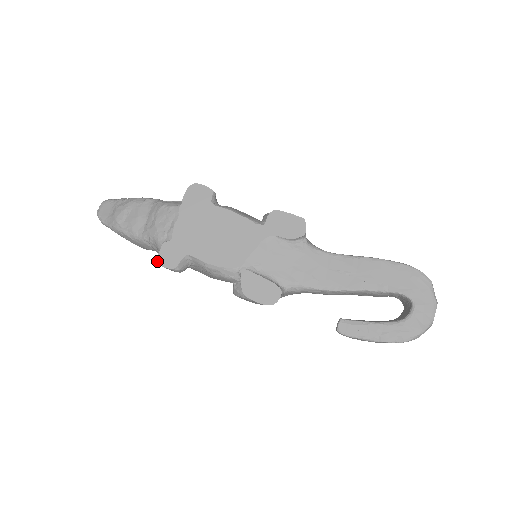
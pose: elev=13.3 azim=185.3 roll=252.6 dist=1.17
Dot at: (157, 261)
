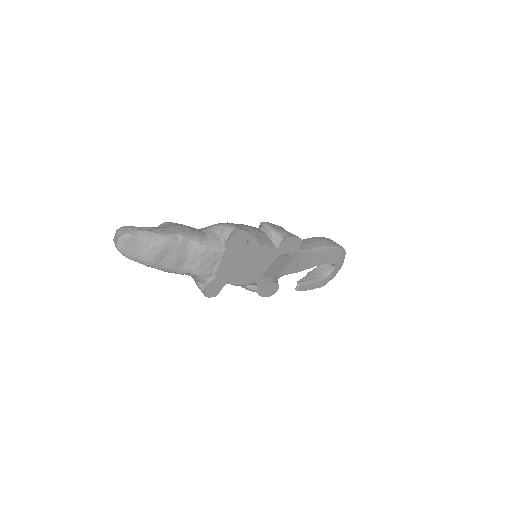
Dot at: (205, 295)
